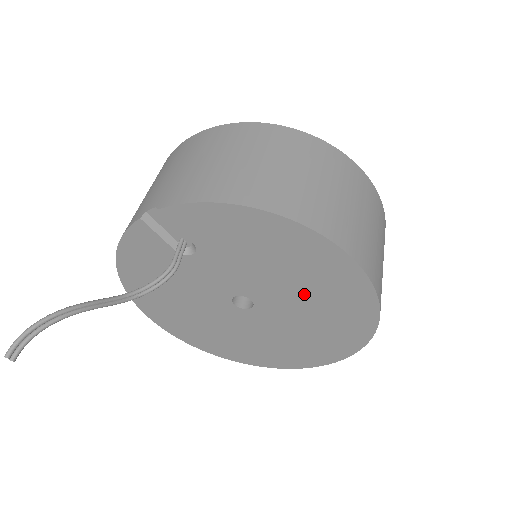
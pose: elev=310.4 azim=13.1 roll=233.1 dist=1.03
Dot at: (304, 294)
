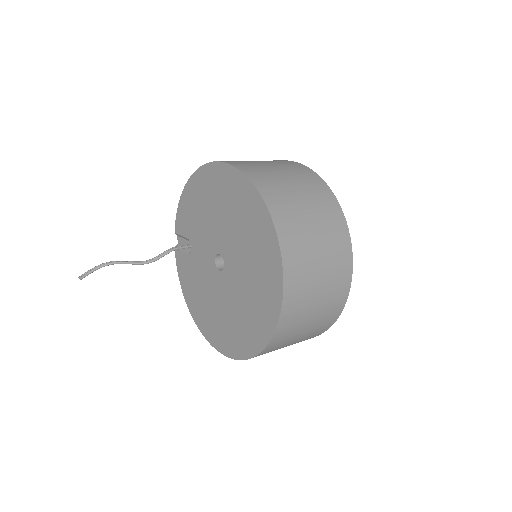
Dot at: (224, 214)
